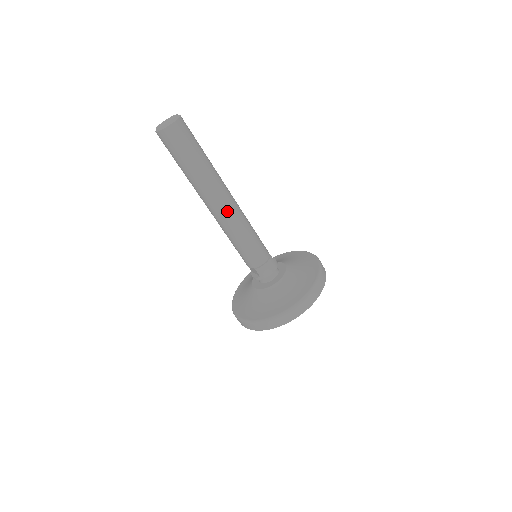
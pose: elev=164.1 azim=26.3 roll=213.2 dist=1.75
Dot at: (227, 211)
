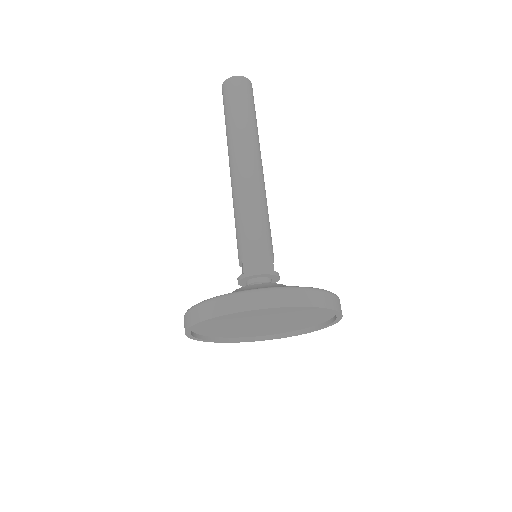
Dot at: (245, 173)
